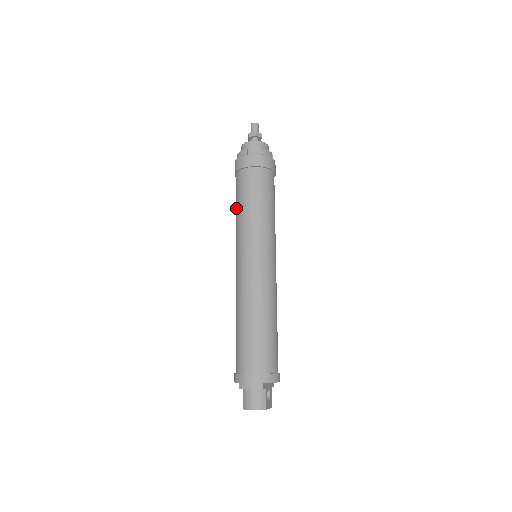
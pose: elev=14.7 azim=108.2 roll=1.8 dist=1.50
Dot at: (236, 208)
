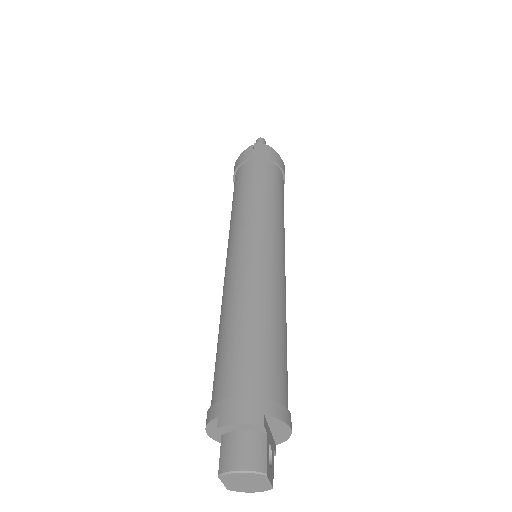
Dot at: (233, 201)
